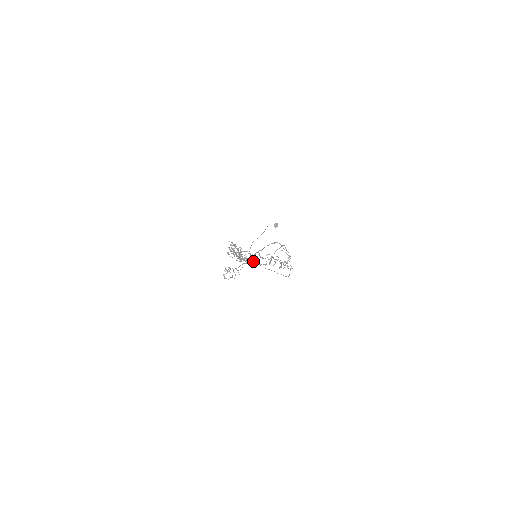
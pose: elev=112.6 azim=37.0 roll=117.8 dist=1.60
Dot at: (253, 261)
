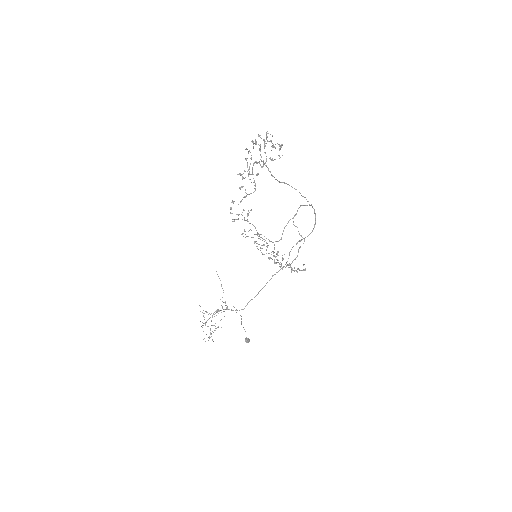
Dot at: (259, 238)
